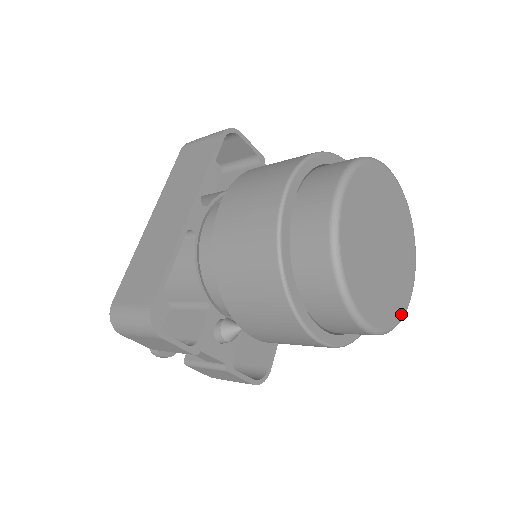
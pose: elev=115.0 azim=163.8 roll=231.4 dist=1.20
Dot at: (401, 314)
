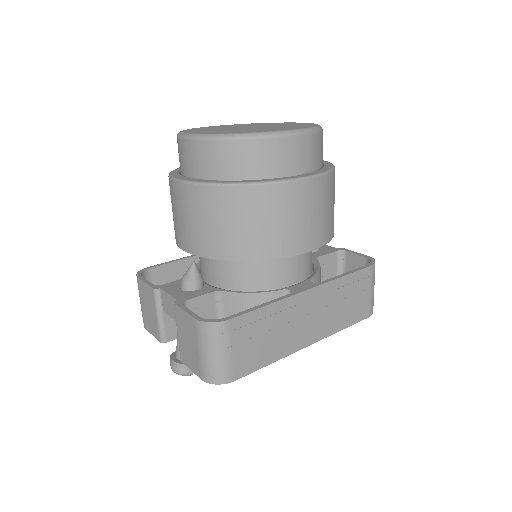
Dot at: (250, 133)
